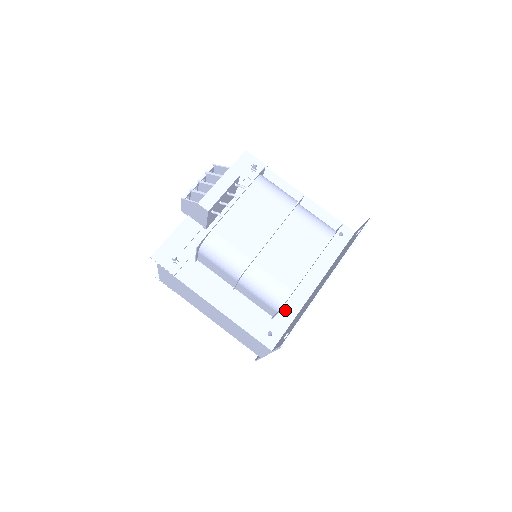
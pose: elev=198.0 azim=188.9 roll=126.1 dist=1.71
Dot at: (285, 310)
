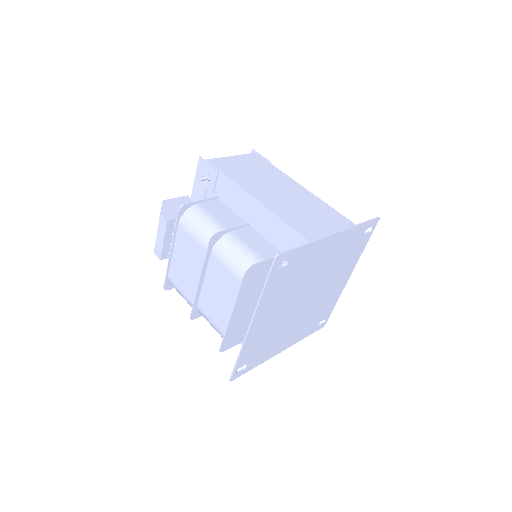
Dot at: occluded
